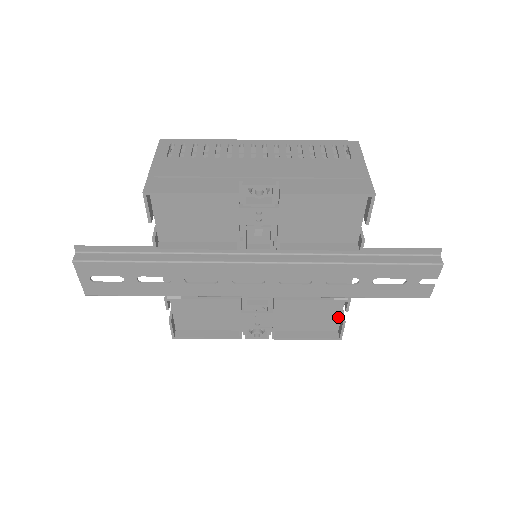
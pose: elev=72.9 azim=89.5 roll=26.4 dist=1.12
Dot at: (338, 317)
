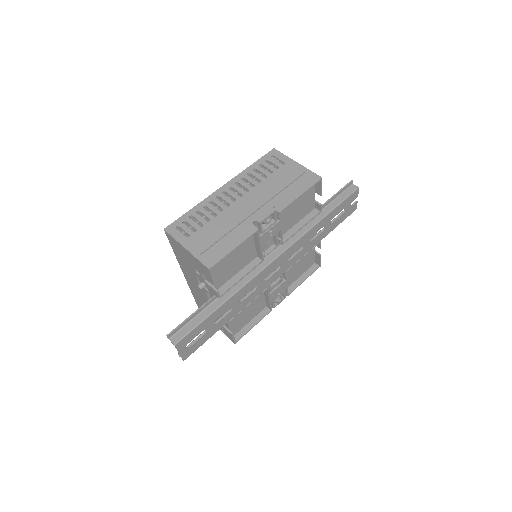
Dot at: (314, 255)
